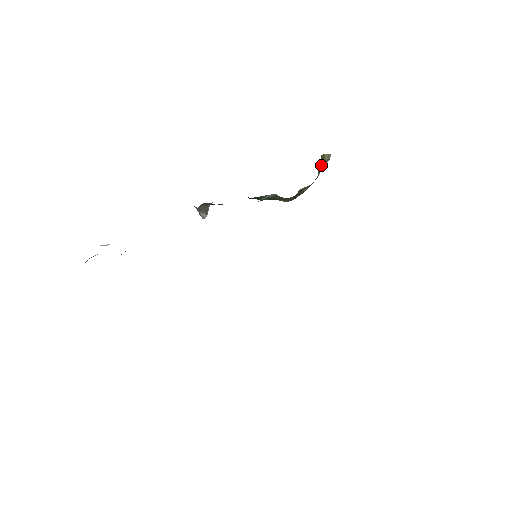
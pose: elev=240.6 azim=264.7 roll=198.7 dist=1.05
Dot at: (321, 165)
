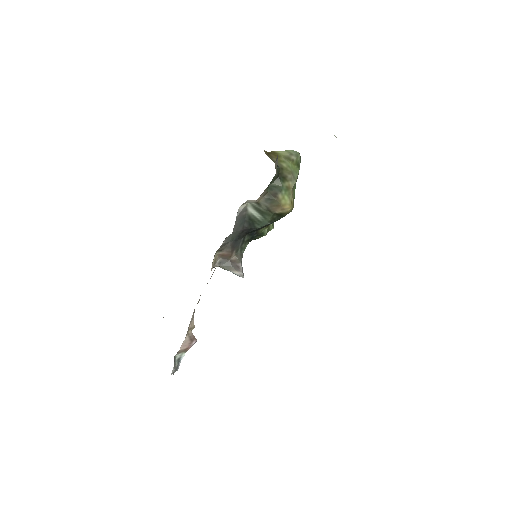
Dot at: occluded
